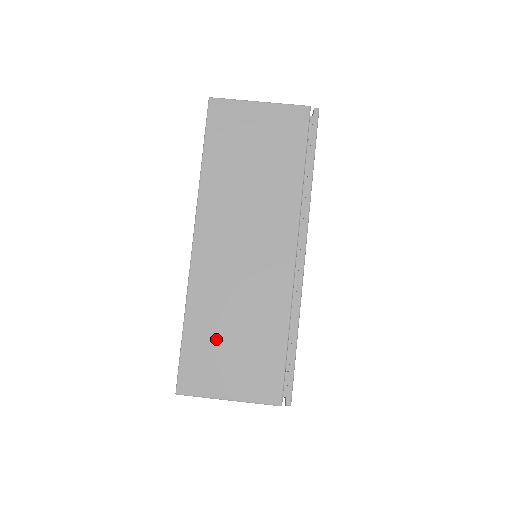
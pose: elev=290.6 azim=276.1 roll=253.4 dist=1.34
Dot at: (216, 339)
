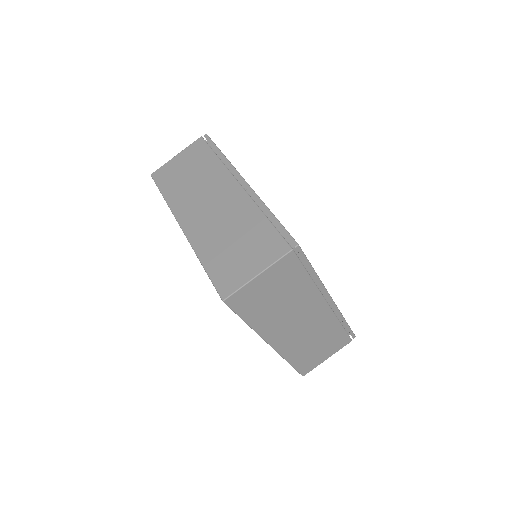
Dot at: (226, 254)
